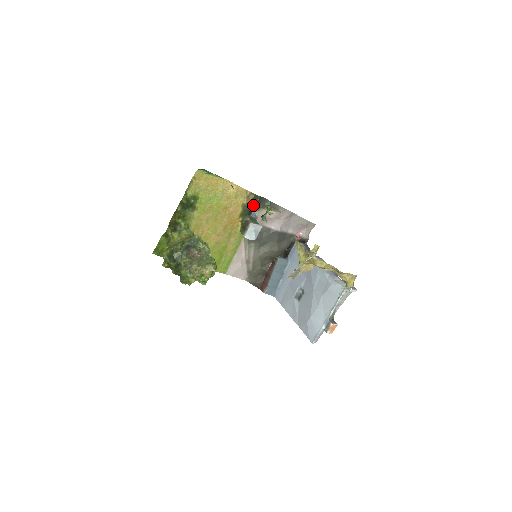
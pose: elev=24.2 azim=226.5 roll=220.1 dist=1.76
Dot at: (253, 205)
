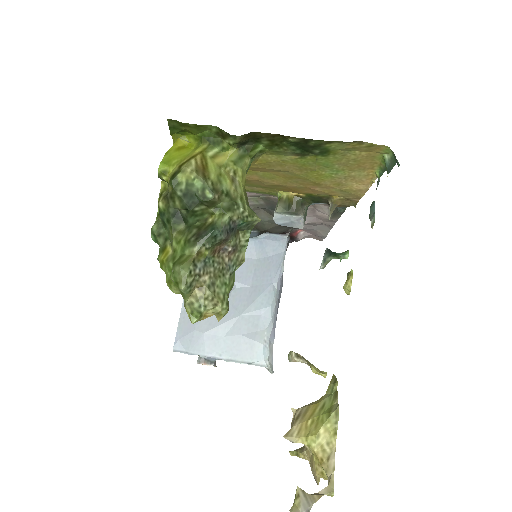
Dot at: occluded
